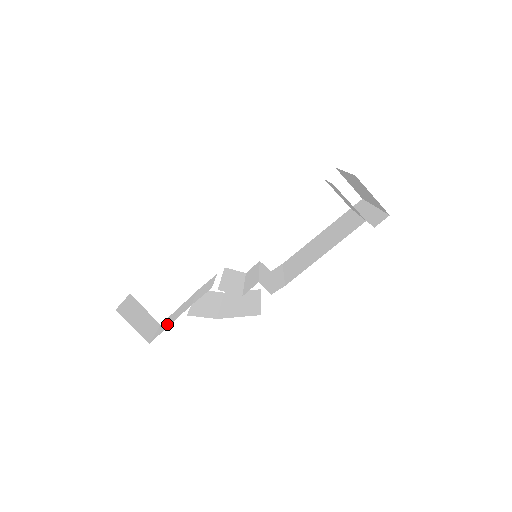
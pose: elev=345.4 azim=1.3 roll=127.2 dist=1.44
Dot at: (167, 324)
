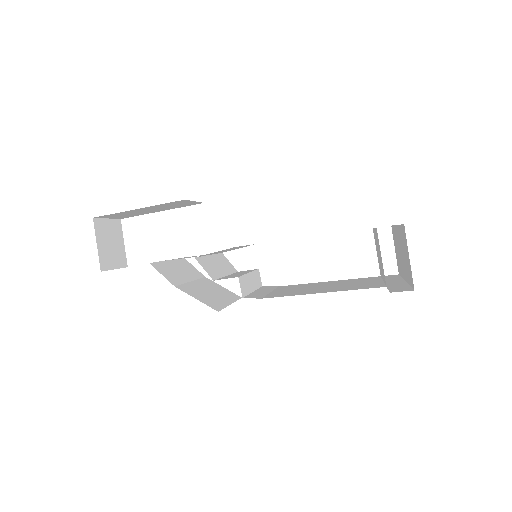
Dot at: occluded
